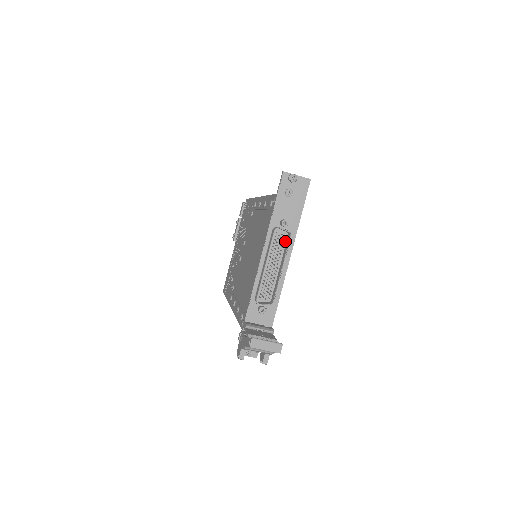
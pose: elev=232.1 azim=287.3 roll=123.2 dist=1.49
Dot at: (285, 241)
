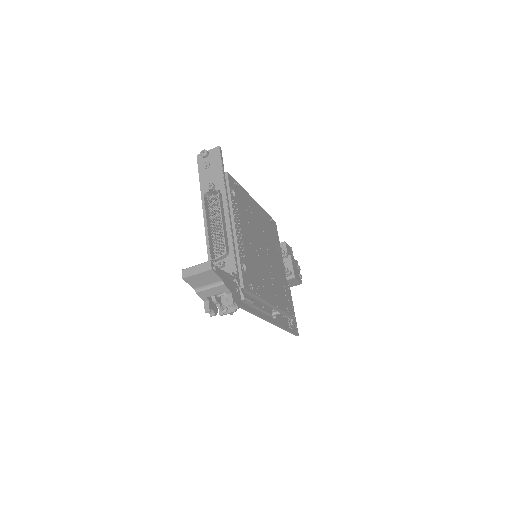
Dot at: (221, 201)
